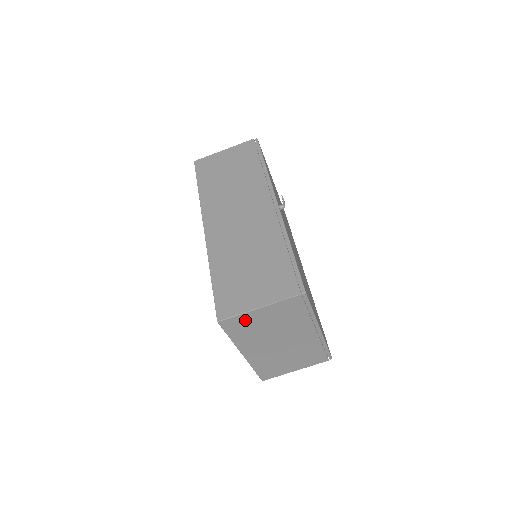
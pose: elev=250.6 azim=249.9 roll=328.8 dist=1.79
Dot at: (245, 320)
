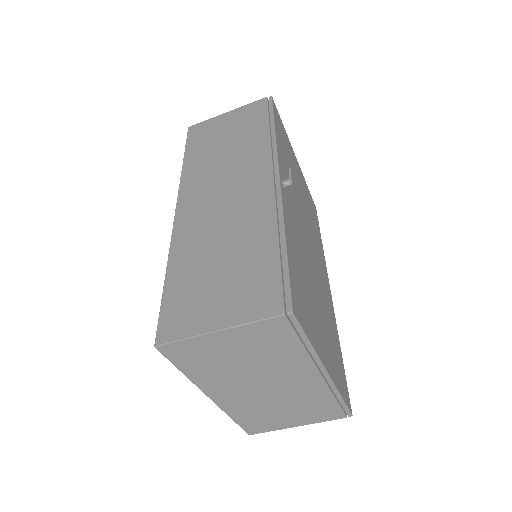
Dot at: (199, 348)
